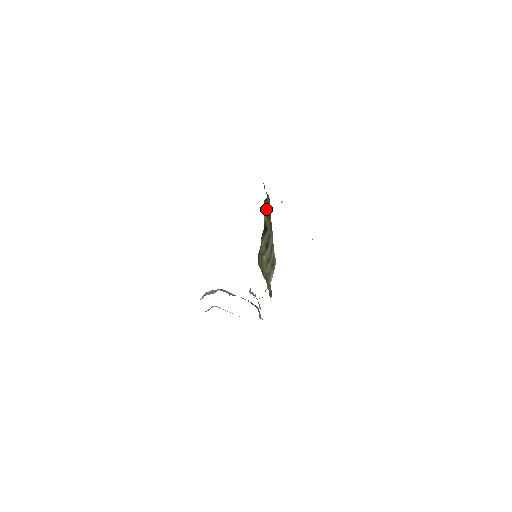
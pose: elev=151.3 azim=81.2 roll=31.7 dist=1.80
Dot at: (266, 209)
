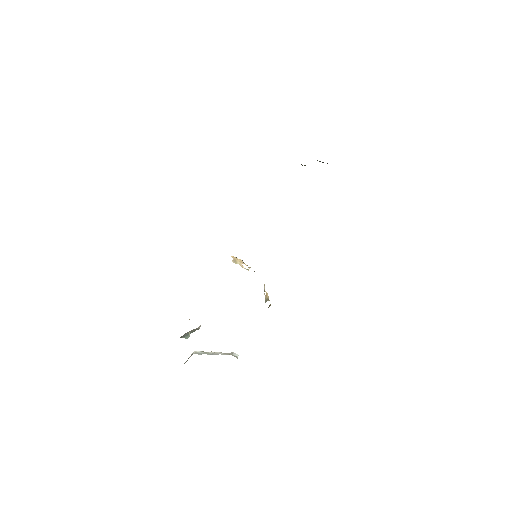
Dot at: occluded
